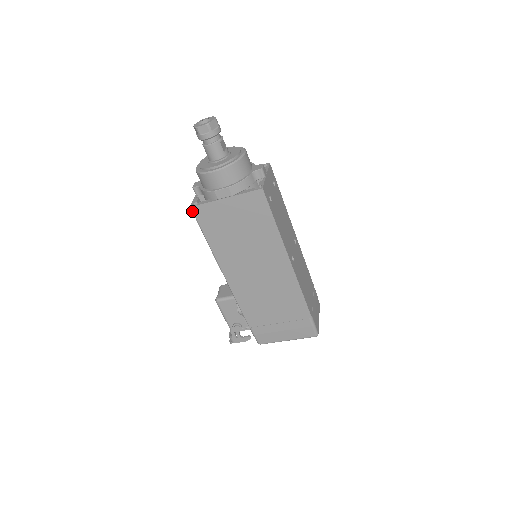
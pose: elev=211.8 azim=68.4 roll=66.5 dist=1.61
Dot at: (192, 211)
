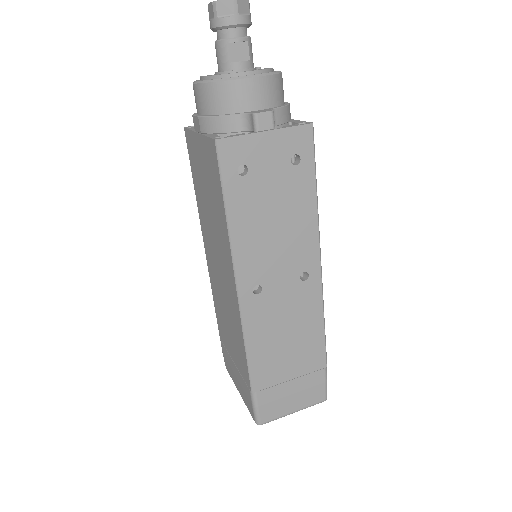
Dot at: (186, 135)
